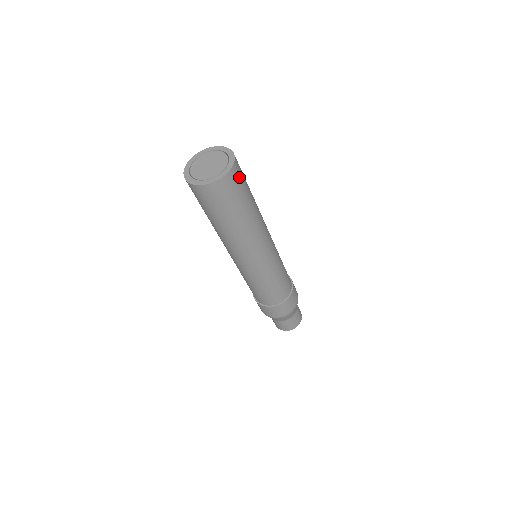
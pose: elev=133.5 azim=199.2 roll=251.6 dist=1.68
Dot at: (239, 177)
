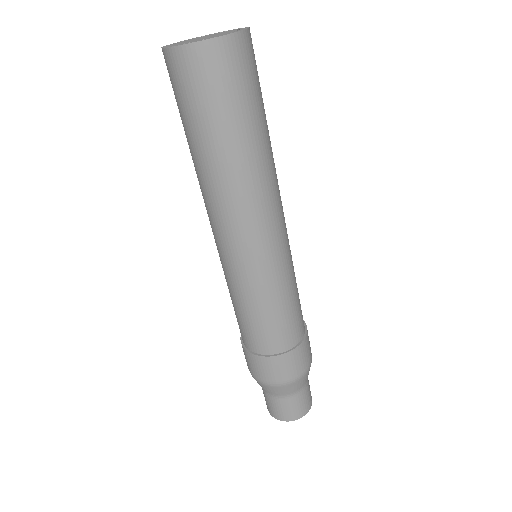
Dot at: (244, 64)
